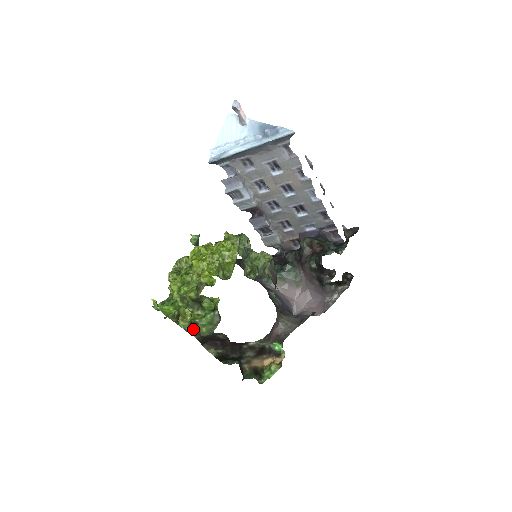
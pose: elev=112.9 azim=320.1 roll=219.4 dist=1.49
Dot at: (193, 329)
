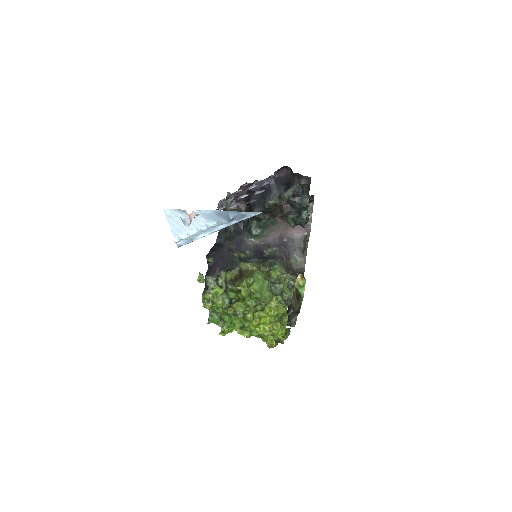
Dot at: occluded
